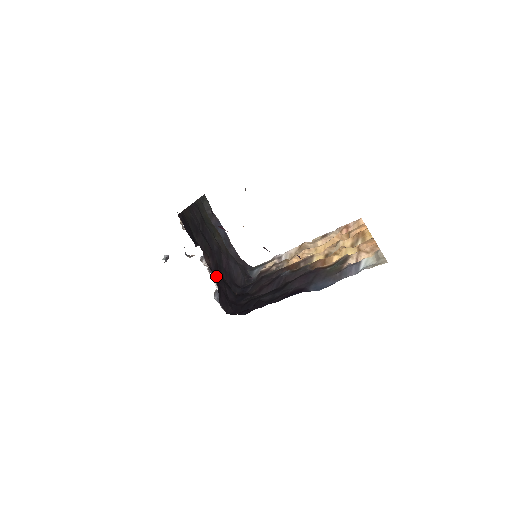
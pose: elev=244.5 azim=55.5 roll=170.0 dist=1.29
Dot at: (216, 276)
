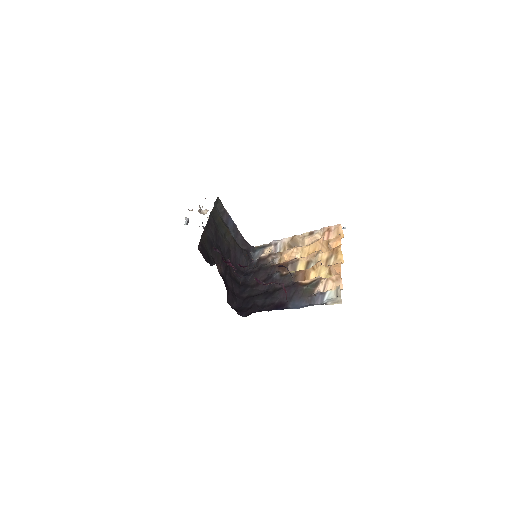
Dot at: (226, 276)
